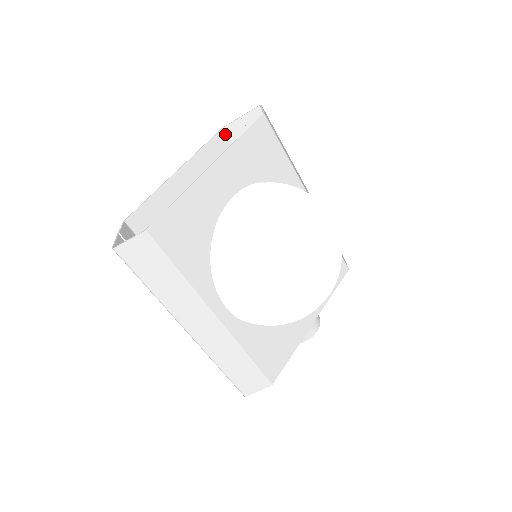
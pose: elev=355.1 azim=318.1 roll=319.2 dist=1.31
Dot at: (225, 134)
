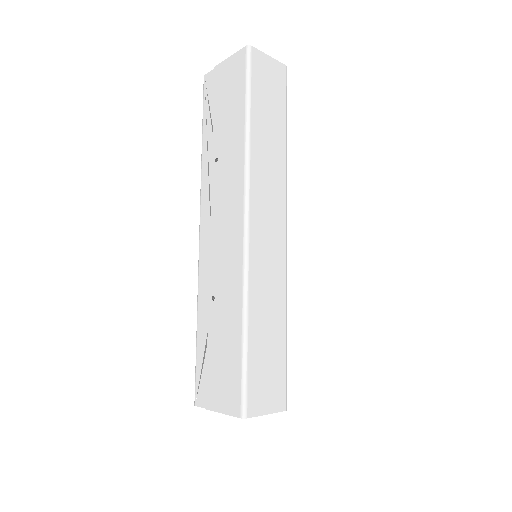
Dot at: occluded
